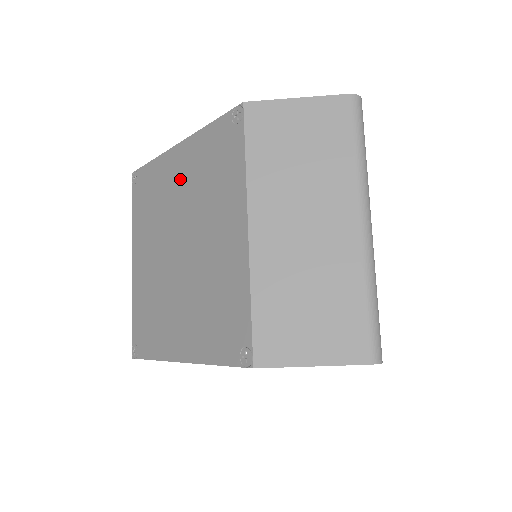
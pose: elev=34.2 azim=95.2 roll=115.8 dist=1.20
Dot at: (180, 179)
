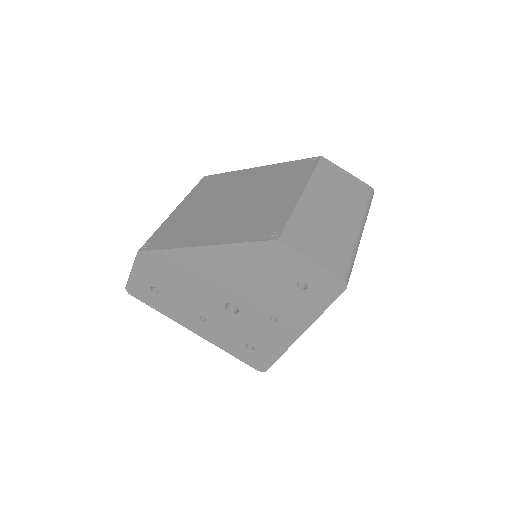
Dot at: (253, 178)
